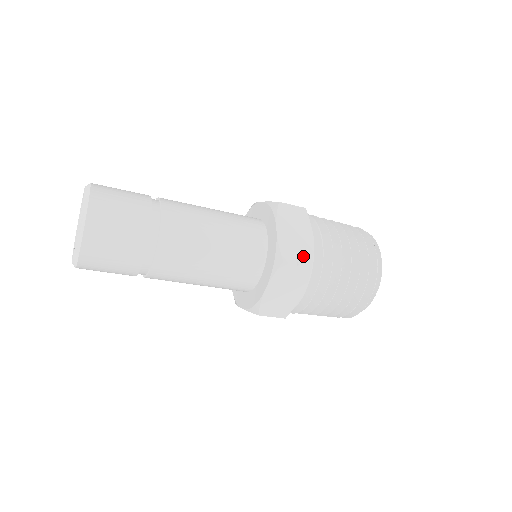
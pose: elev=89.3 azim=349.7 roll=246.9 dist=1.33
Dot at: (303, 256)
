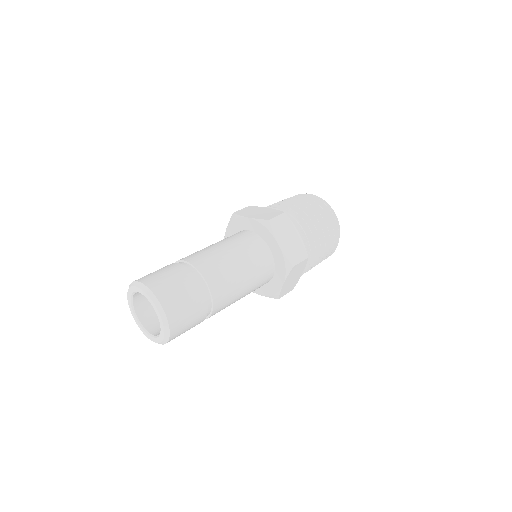
Dot at: (301, 253)
